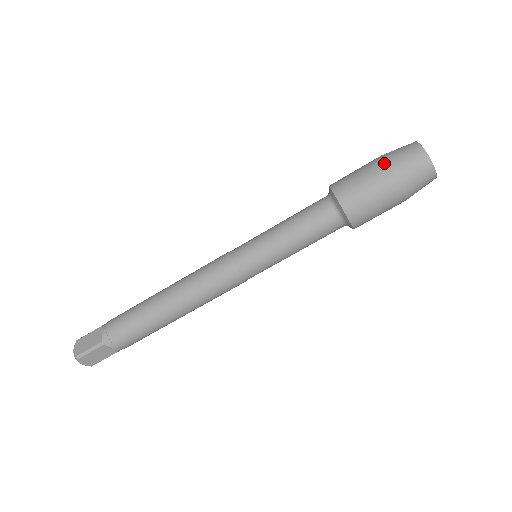
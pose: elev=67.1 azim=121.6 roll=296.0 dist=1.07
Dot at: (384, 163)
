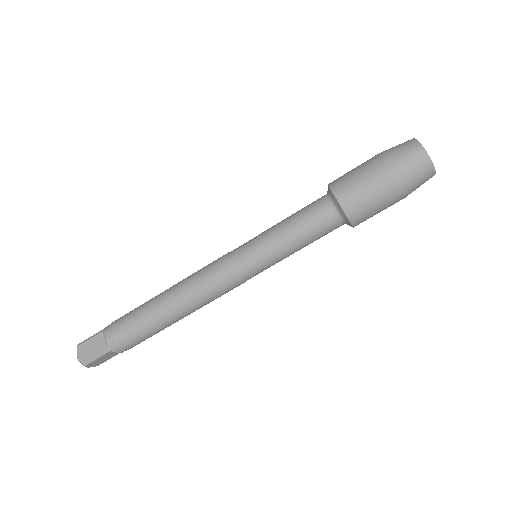
Dot at: (388, 168)
